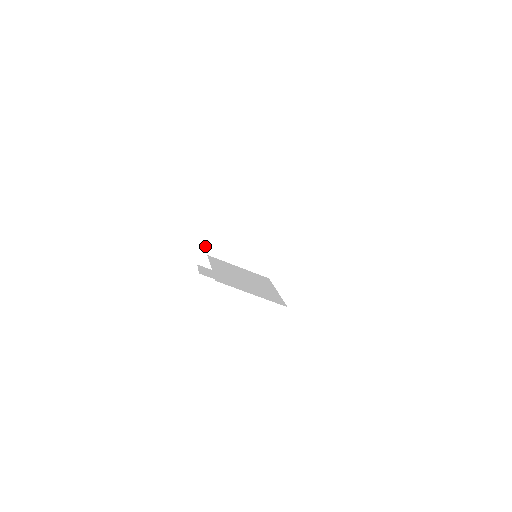
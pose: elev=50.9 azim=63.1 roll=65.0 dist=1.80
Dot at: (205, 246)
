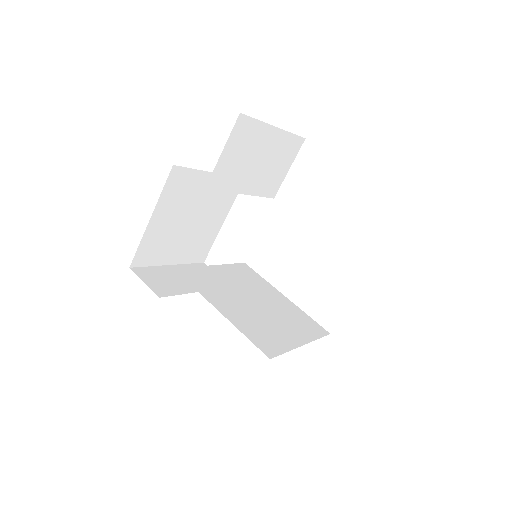
Dot at: (142, 237)
